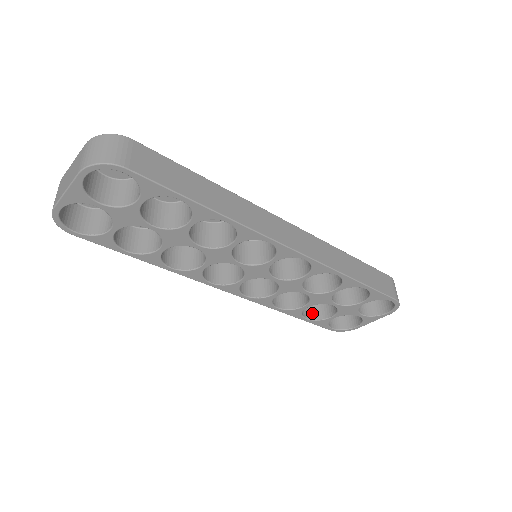
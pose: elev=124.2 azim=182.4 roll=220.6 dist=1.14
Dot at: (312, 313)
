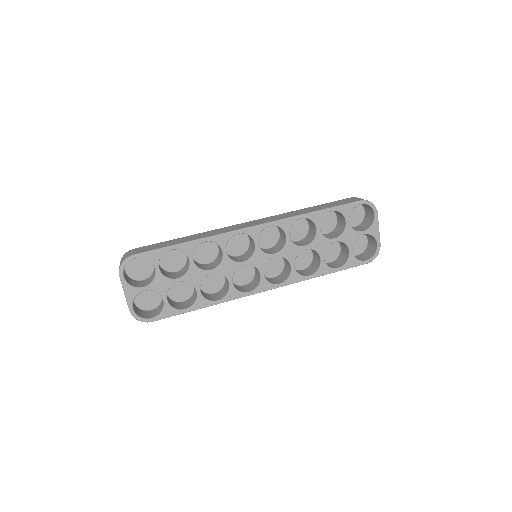
Dot at: (340, 264)
